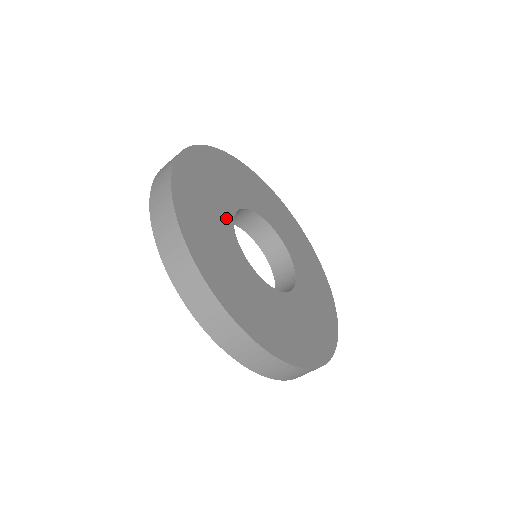
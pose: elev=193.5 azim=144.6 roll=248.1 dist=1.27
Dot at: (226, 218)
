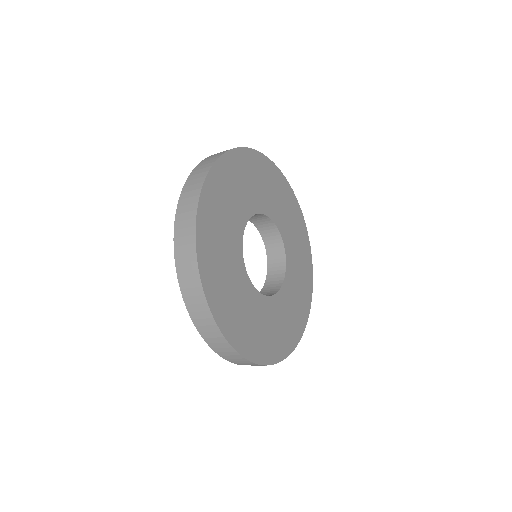
Dot at: (238, 230)
